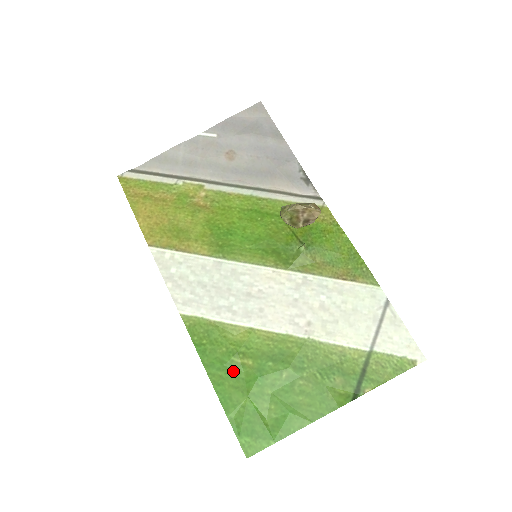
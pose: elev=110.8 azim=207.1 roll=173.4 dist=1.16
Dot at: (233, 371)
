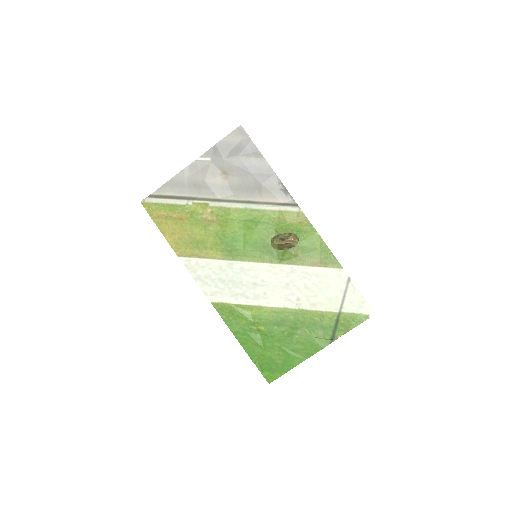
Dot at: (252, 335)
